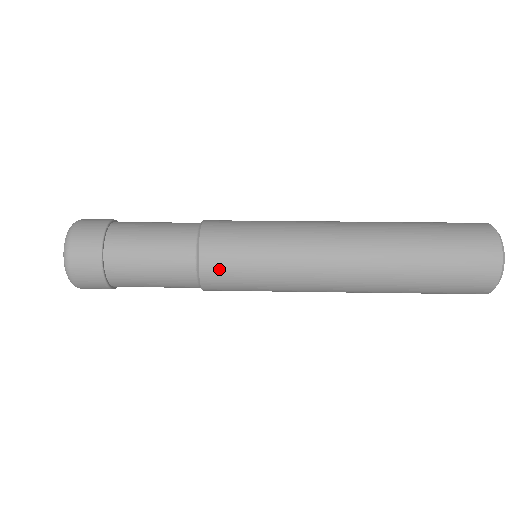
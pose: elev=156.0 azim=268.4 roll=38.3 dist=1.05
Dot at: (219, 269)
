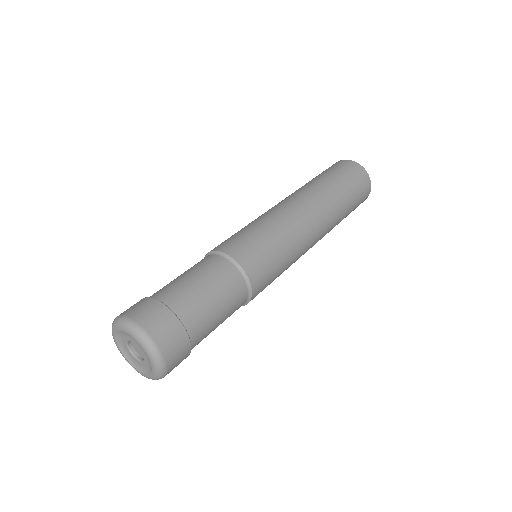
Dot at: (251, 257)
